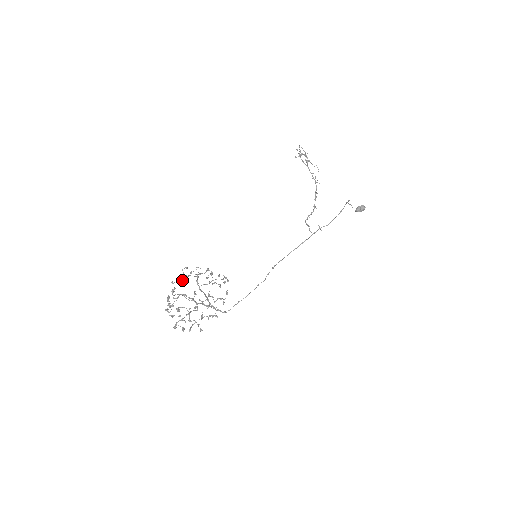
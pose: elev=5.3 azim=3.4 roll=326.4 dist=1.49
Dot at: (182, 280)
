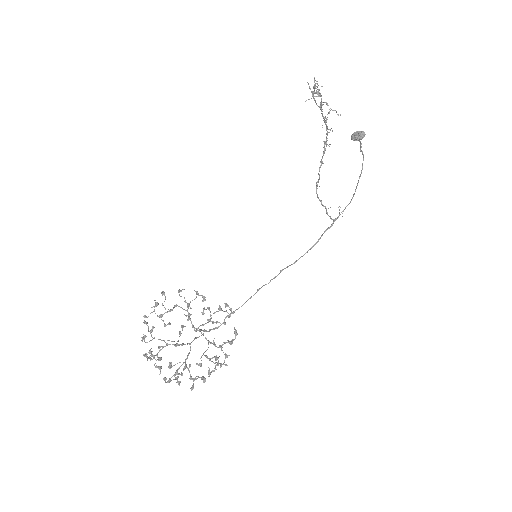
Dot at: (156, 306)
